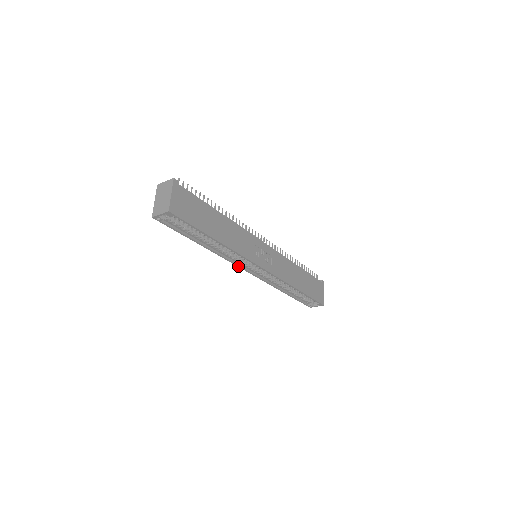
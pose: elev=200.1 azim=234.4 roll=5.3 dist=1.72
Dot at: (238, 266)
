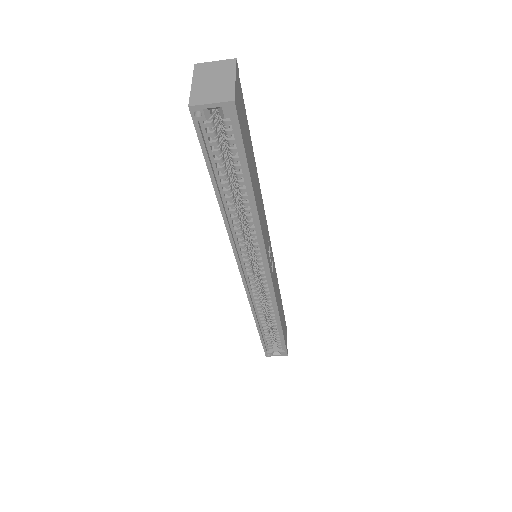
Dot at: (237, 262)
